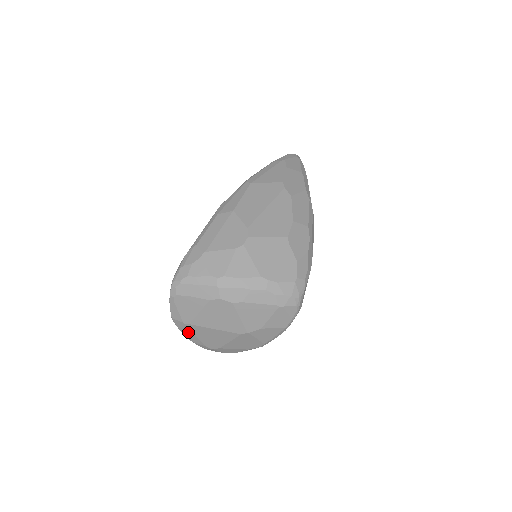
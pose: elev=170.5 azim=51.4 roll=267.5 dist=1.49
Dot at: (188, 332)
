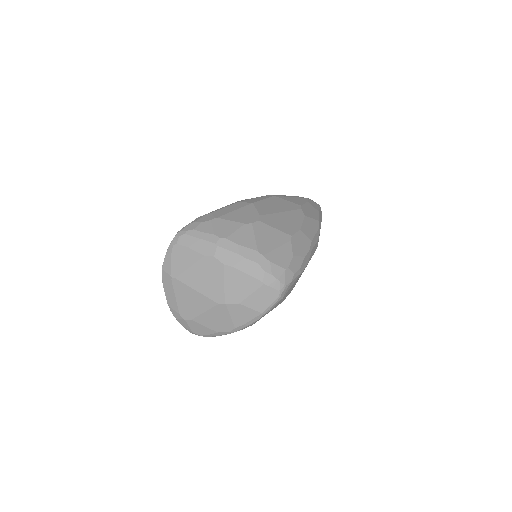
Dot at: (170, 290)
